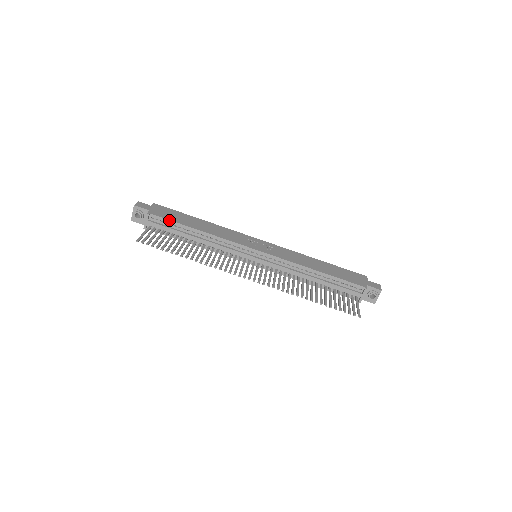
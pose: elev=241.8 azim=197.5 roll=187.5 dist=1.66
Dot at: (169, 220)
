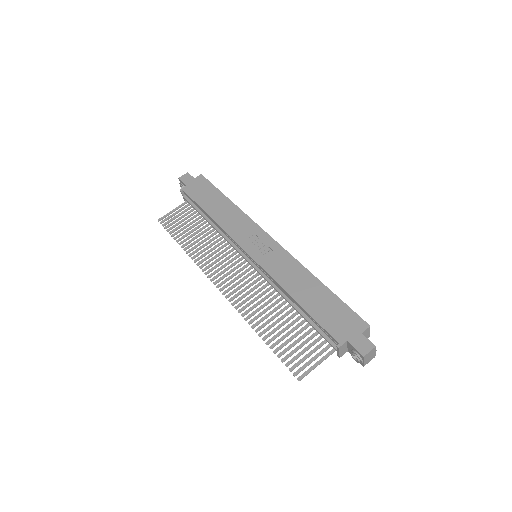
Dot at: (193, 200)
